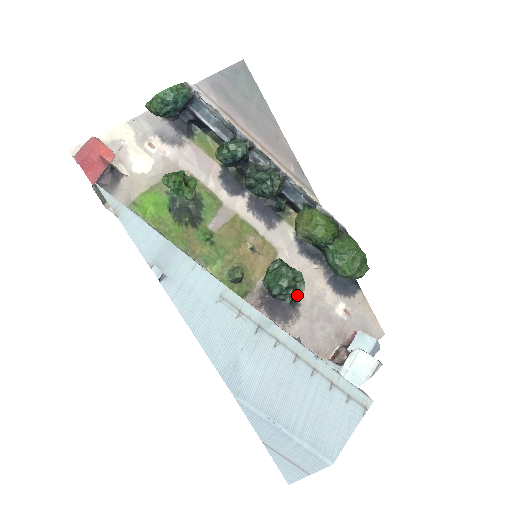
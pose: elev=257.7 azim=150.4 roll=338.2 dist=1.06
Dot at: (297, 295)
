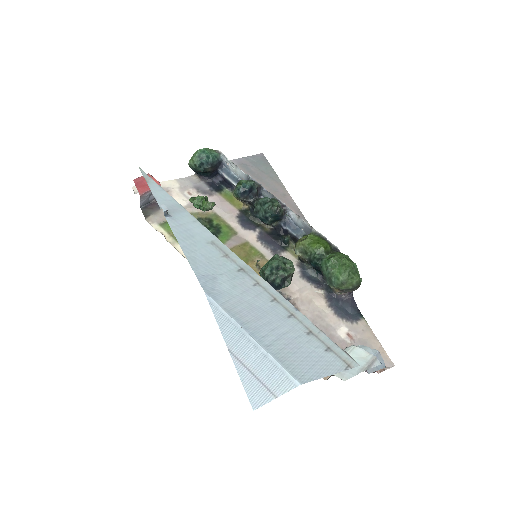
Dot at: (288, 280)
